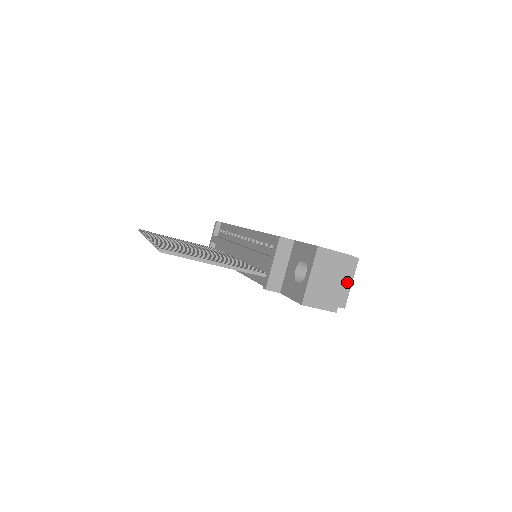
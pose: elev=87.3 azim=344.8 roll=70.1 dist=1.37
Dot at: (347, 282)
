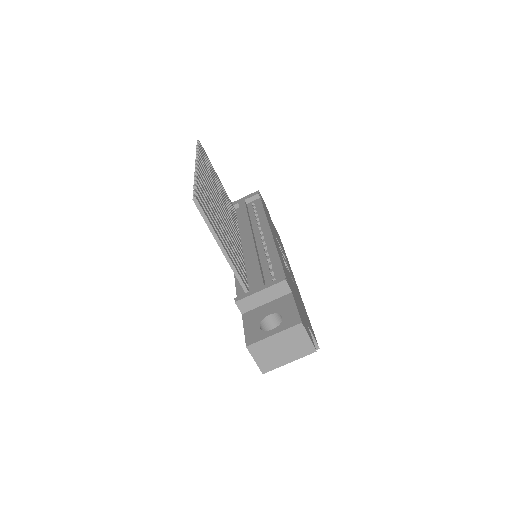
Dot at: occluded
